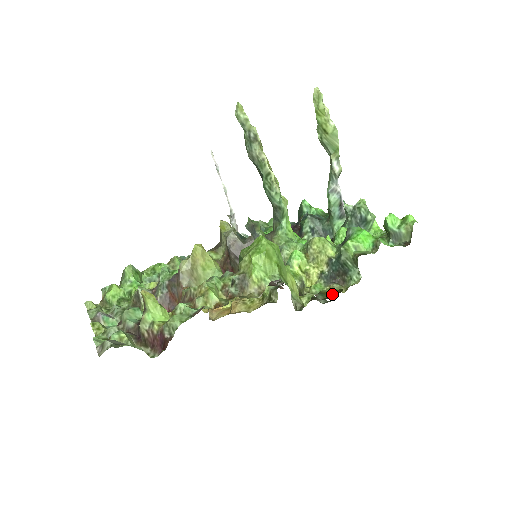
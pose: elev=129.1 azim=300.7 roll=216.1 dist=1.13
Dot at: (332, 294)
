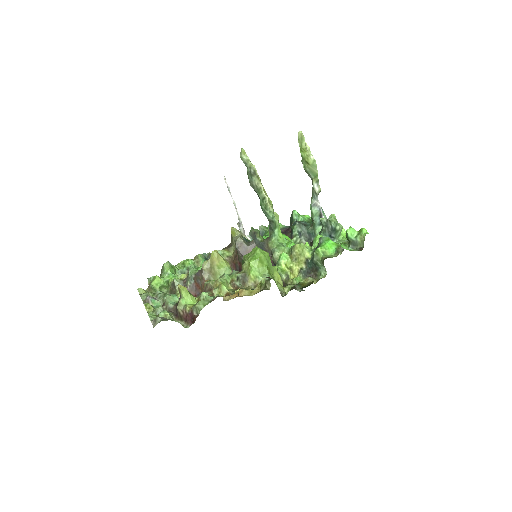
Dot at: (306, 285)
